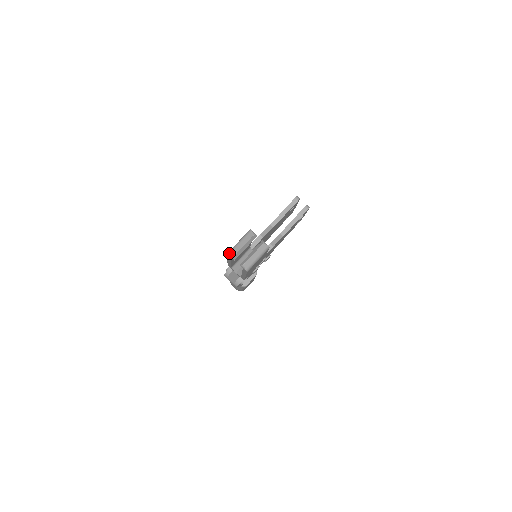
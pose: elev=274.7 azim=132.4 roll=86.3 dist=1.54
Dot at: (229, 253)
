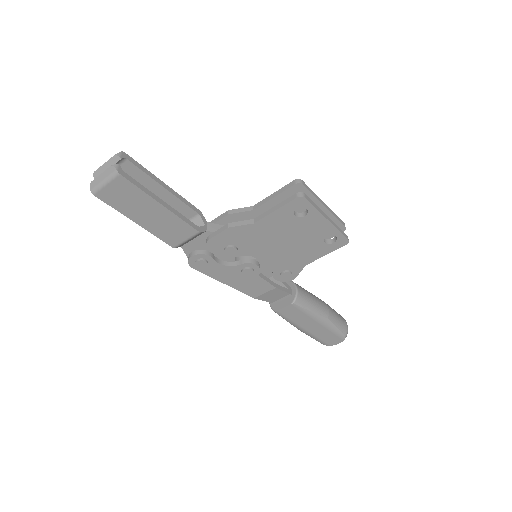
Dot at: occluded
